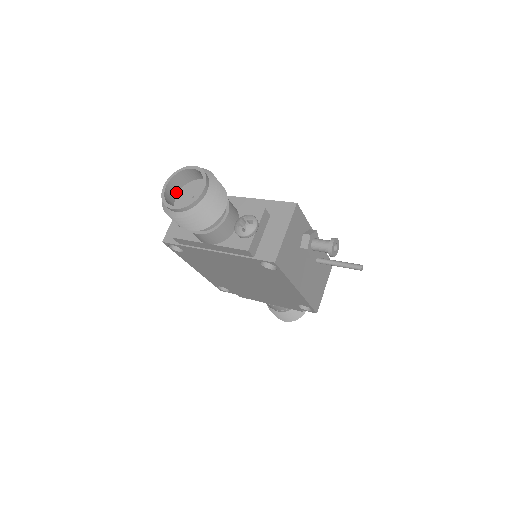
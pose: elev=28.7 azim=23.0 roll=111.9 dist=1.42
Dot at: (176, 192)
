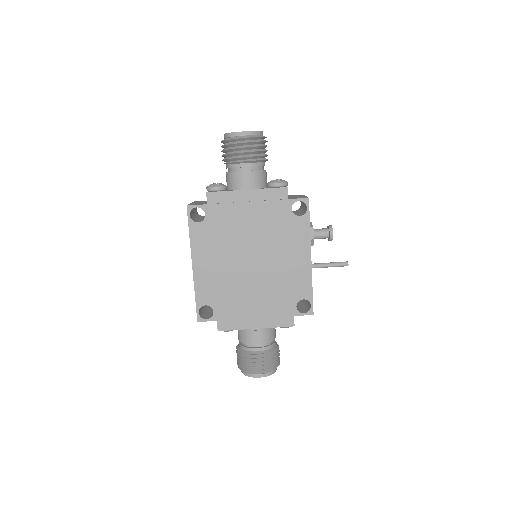
Dot at: occluded
